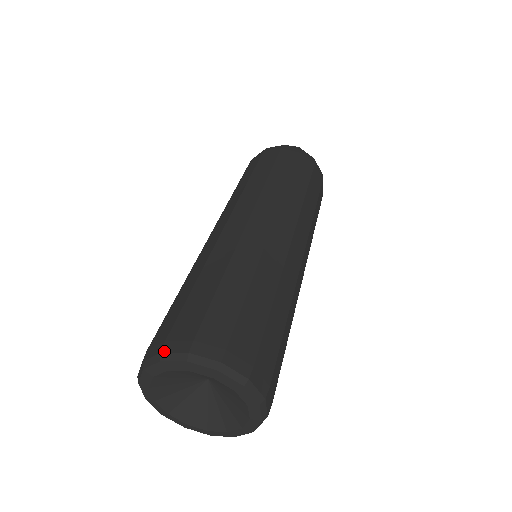
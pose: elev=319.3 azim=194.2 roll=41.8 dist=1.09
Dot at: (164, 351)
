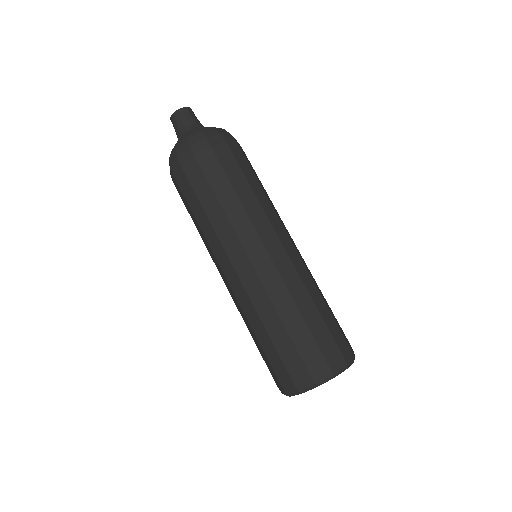
Dot at: occluded
